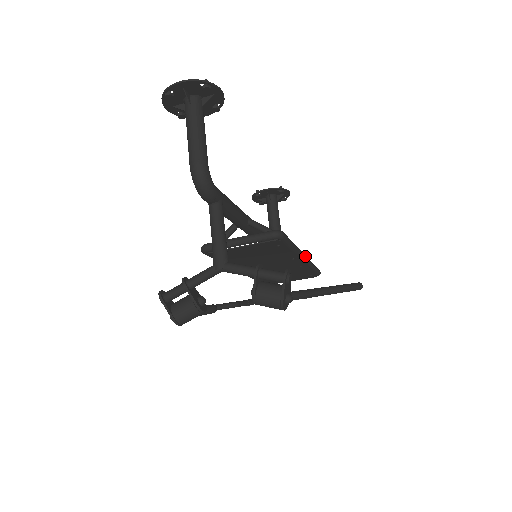
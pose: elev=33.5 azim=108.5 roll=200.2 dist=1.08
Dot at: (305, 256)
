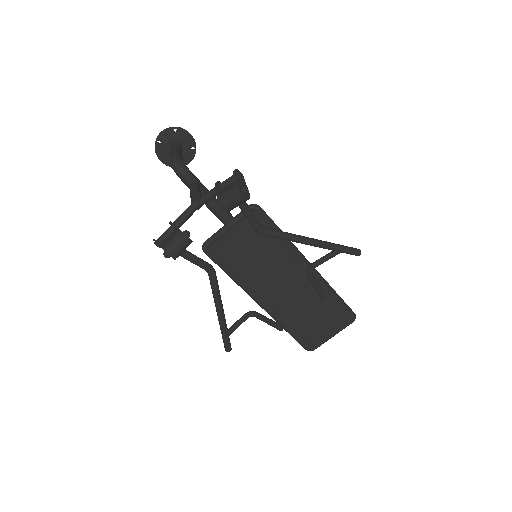
Dot at: (310, 263)
